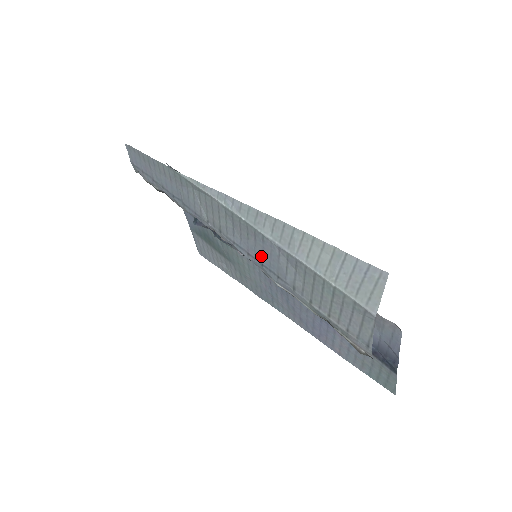
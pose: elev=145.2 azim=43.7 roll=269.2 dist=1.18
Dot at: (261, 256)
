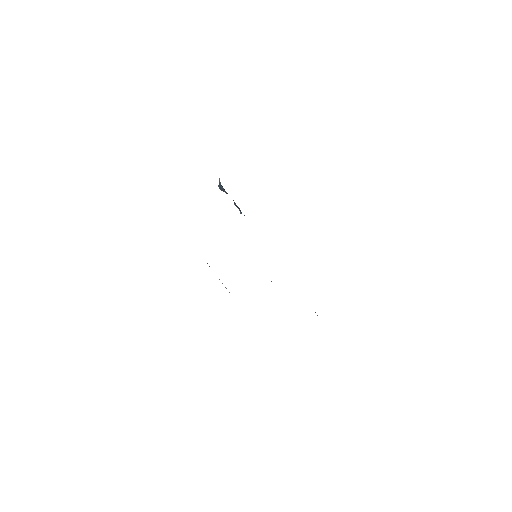
Dot at: occluded
